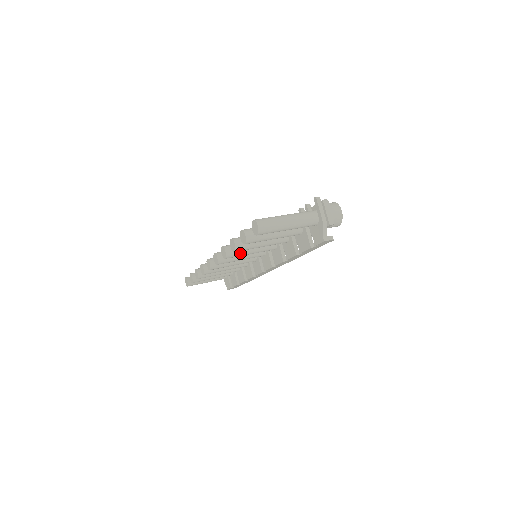
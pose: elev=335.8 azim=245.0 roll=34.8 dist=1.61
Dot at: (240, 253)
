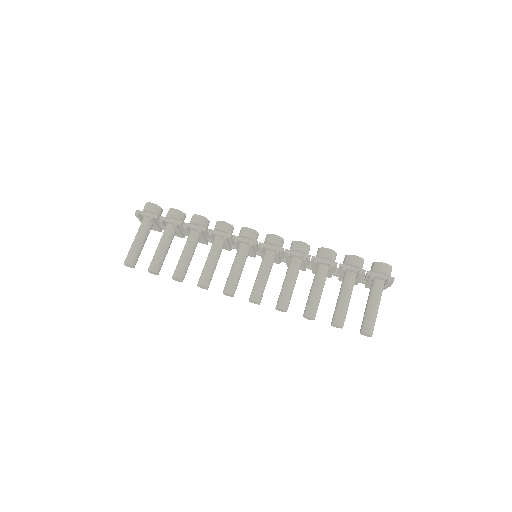
Dot at: occluded
